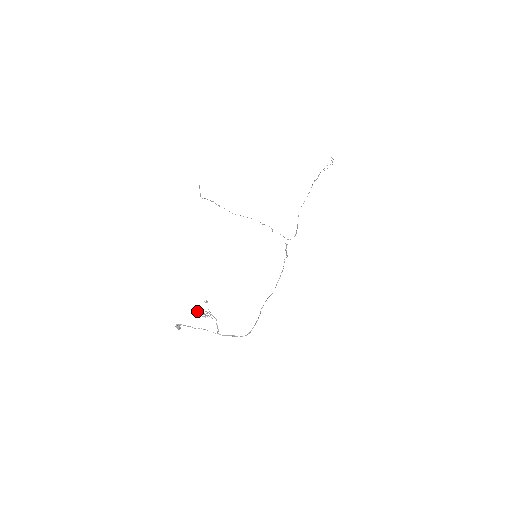
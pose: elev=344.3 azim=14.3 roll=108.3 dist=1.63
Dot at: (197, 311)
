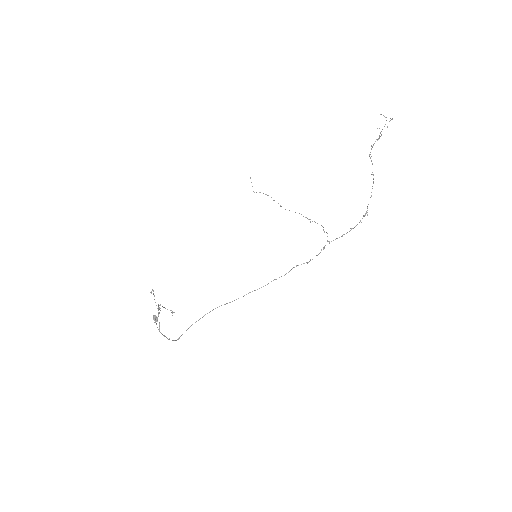
Dot at: (160, 304)
